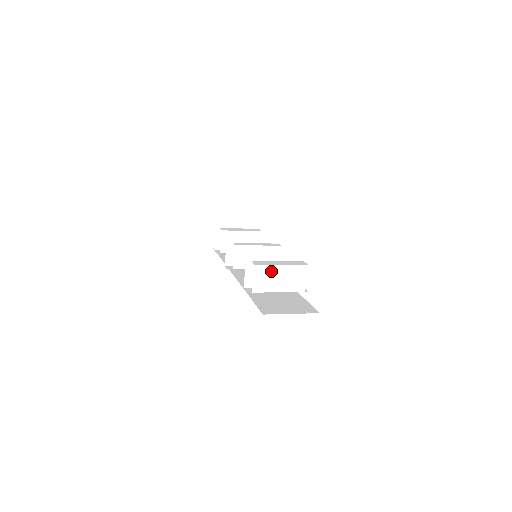
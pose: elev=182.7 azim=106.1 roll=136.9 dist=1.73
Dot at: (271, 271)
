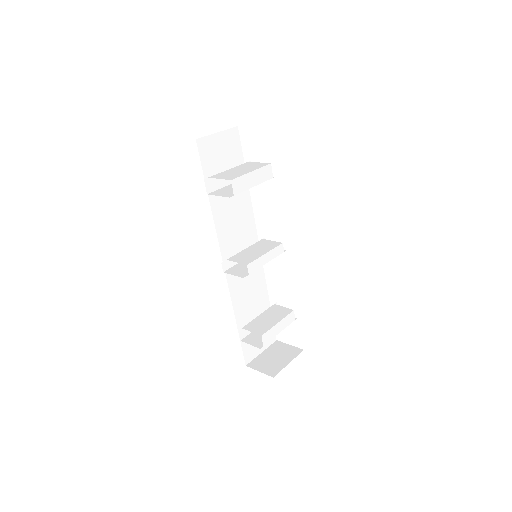
Dot at: occluded
